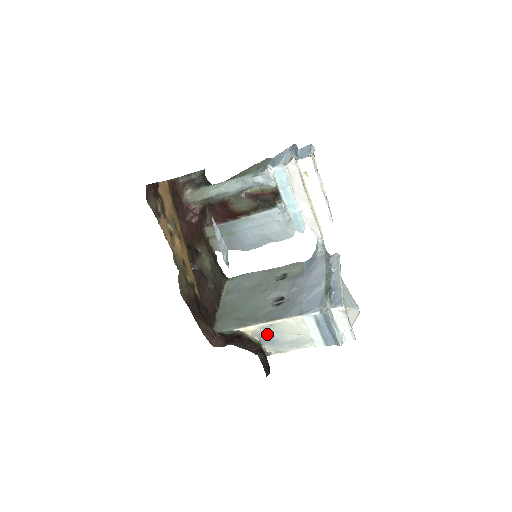
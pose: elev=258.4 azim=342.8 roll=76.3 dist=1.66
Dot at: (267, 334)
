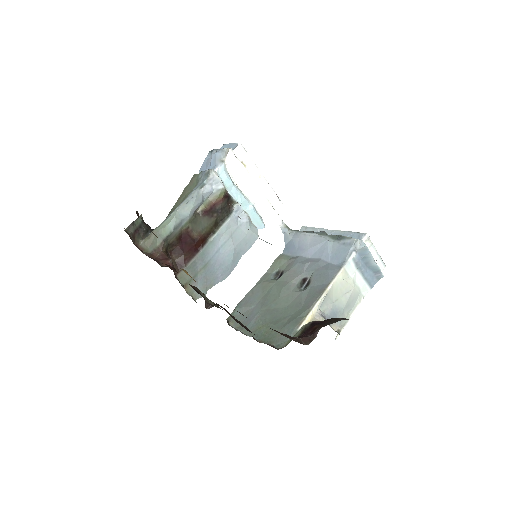
Dot at: (327, 311)
